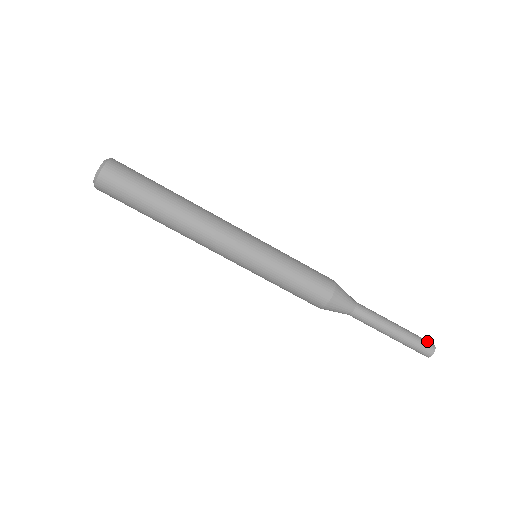
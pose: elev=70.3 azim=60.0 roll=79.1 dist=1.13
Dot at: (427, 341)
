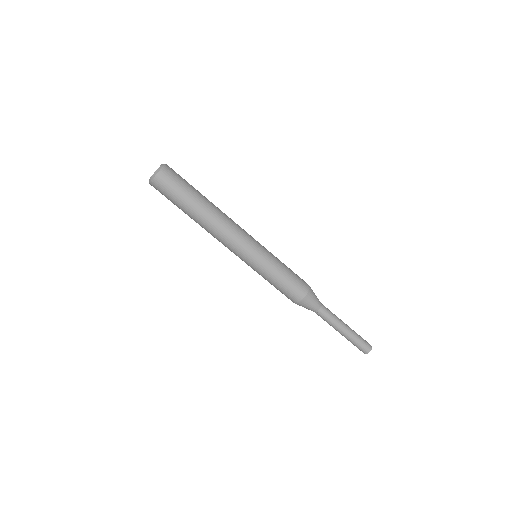
Dot at: (366, 341)
